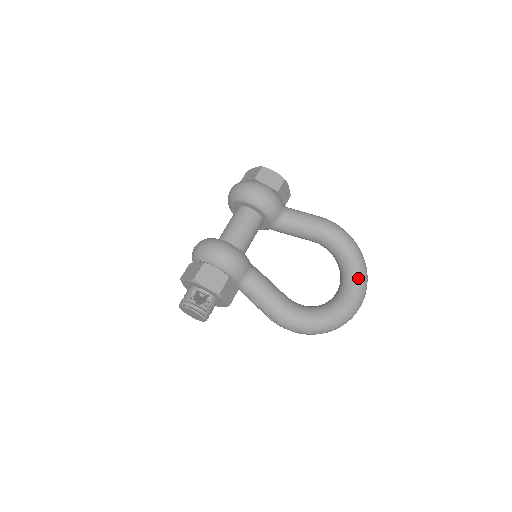
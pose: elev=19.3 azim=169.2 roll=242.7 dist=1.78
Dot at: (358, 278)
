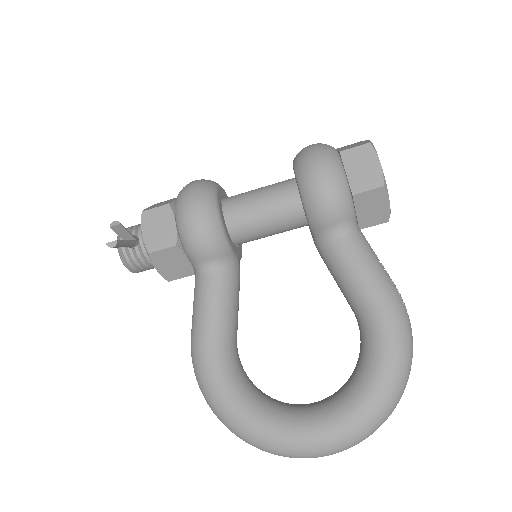
Dot at: (343, 420)
